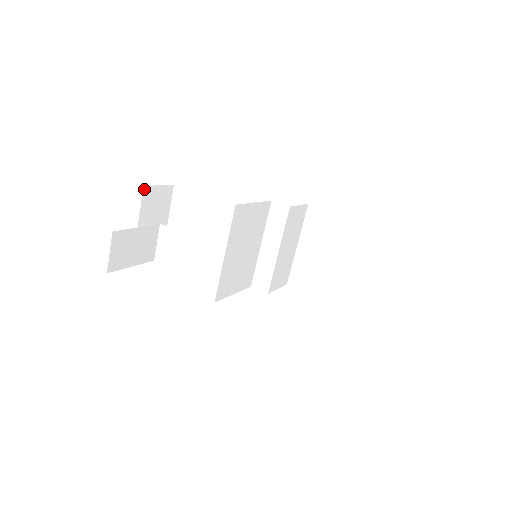
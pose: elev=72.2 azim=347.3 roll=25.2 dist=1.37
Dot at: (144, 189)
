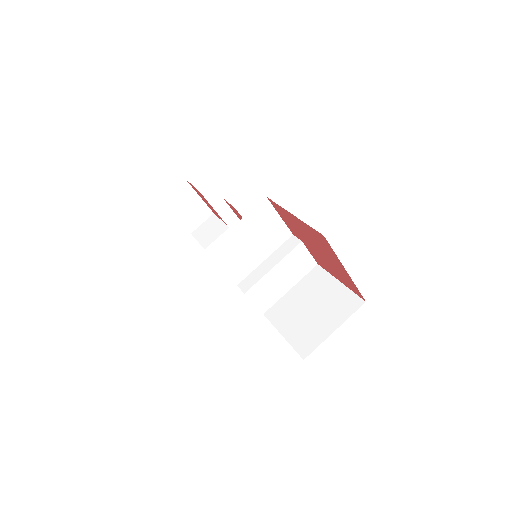
Dot at: (222, 201)
